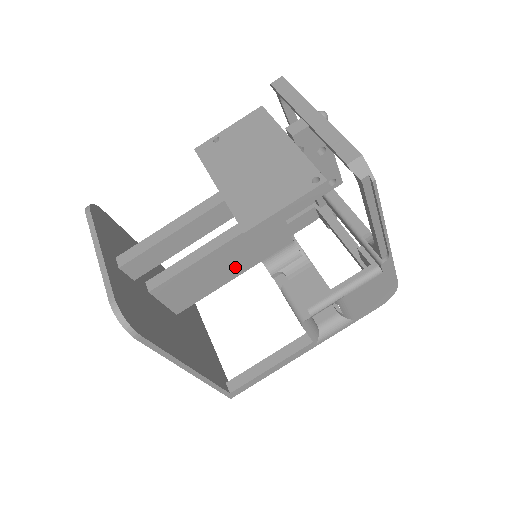
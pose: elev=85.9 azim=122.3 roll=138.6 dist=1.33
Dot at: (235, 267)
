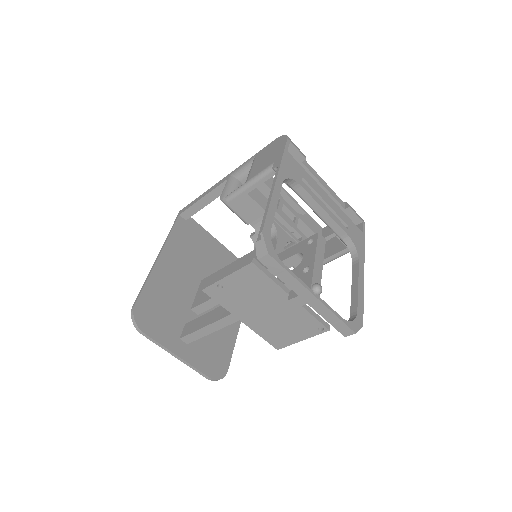
Dot at: occluded
